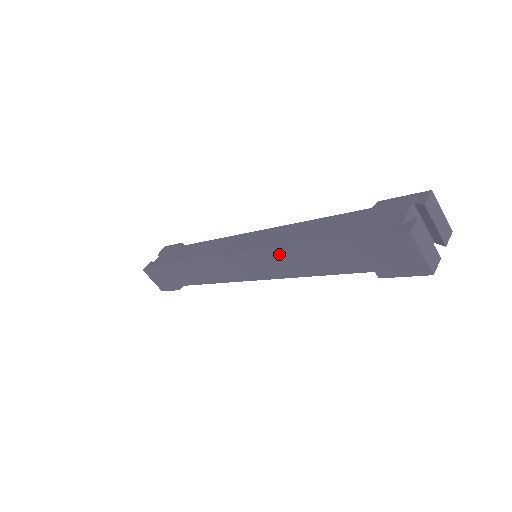
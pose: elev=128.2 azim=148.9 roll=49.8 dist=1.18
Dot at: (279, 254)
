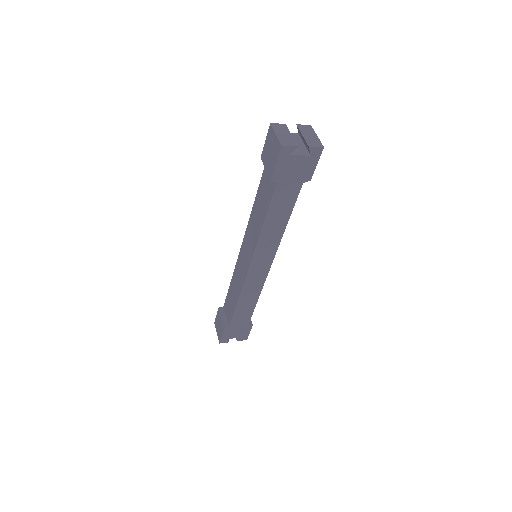
Dot at: (251, 223)
